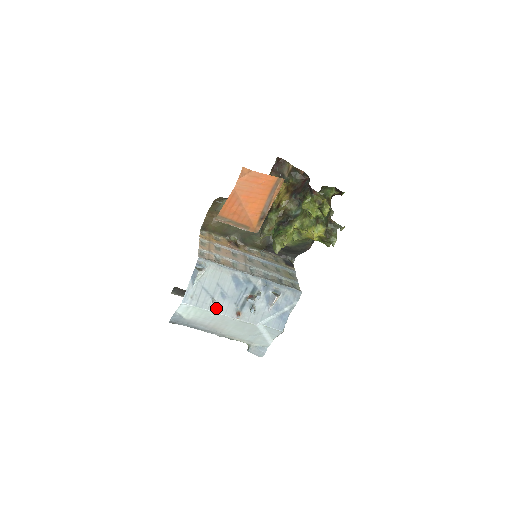
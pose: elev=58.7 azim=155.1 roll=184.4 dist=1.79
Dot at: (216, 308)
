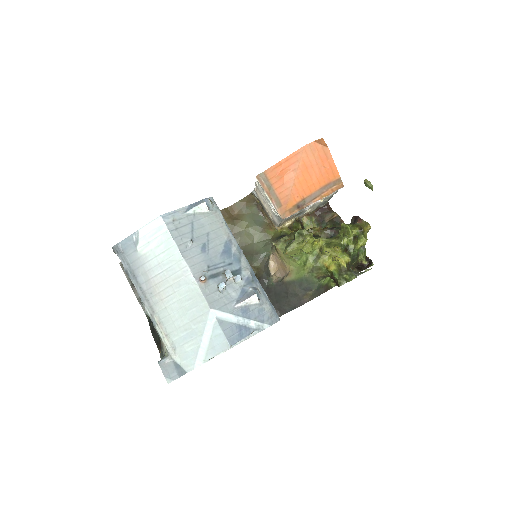
Dot at: (187, 253)
